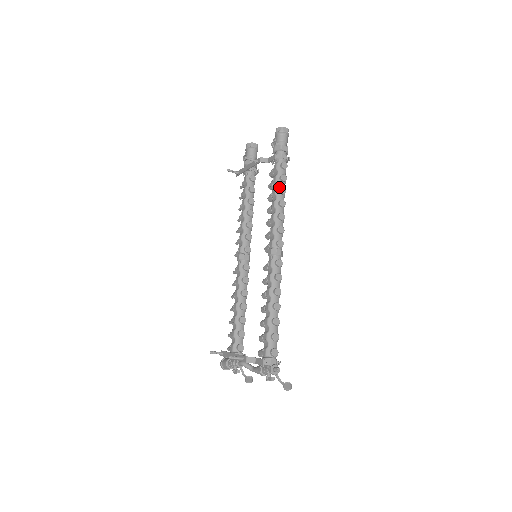
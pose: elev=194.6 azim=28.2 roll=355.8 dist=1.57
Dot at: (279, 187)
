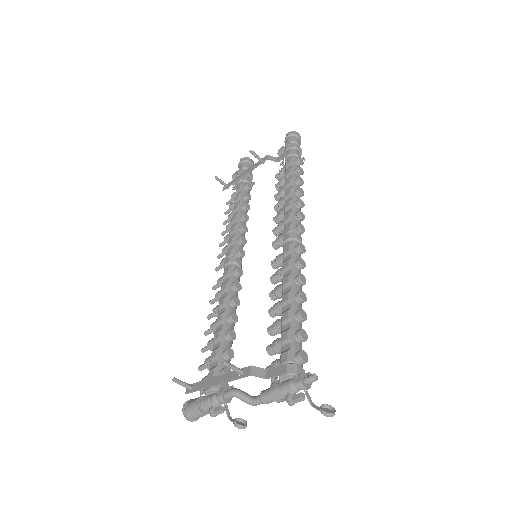
Dot at: (295, 178)
